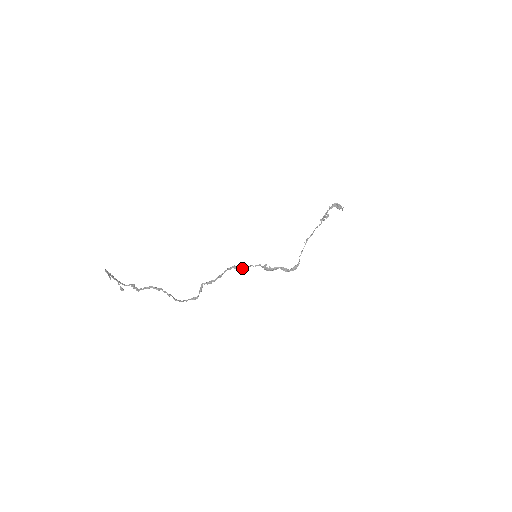
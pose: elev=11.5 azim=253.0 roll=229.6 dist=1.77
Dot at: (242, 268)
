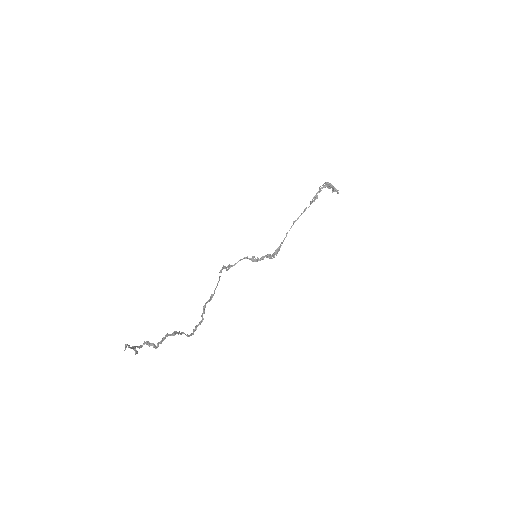
Dot at: (230, 265)
